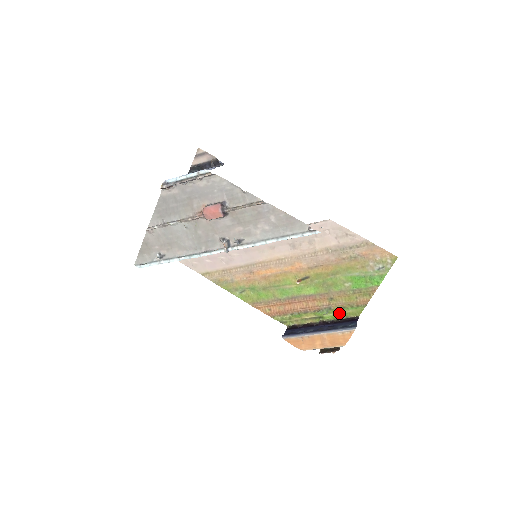
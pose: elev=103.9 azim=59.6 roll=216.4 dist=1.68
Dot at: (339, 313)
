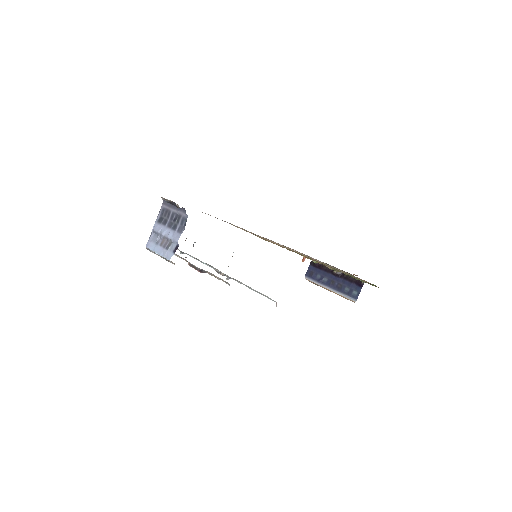
Dot at: occluded
